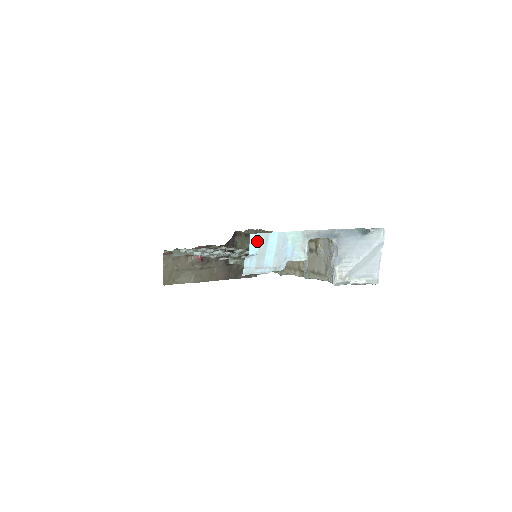
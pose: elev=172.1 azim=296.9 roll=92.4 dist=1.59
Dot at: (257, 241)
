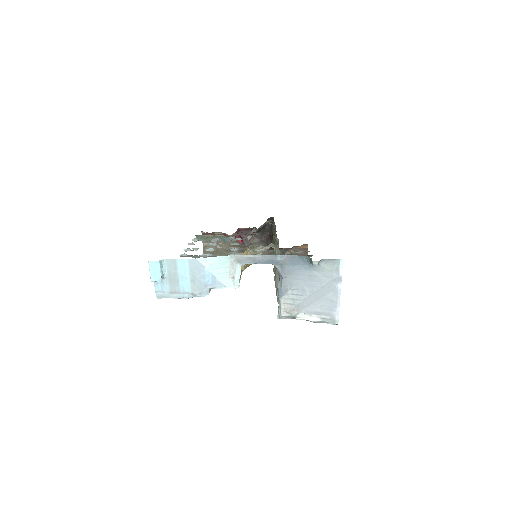
Dot at: (158, 268)
